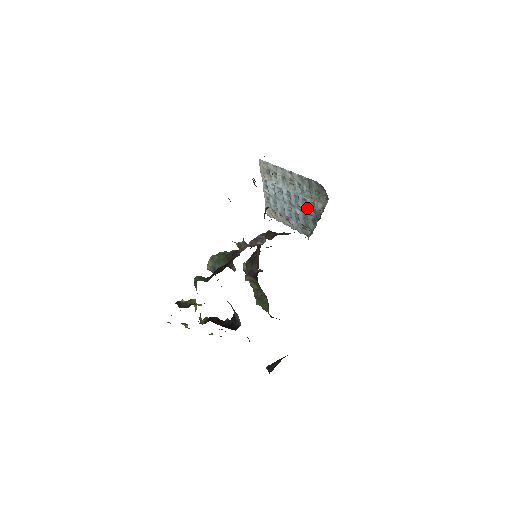
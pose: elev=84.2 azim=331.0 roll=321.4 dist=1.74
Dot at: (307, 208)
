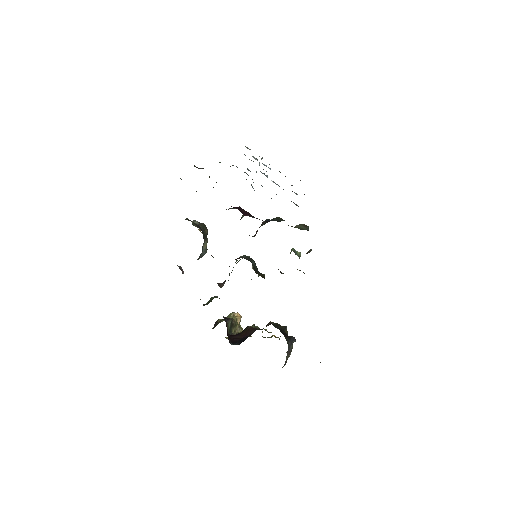
Dot at: occluded
